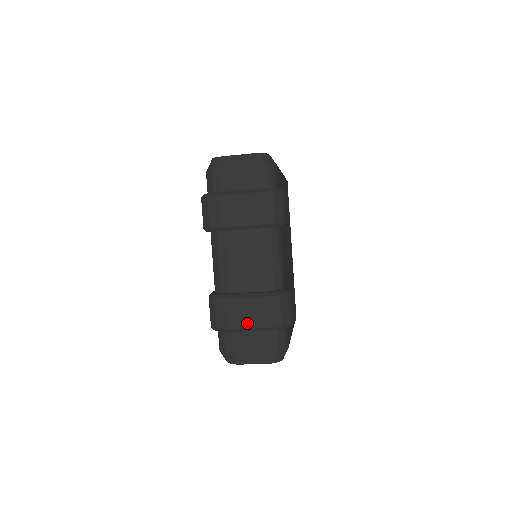
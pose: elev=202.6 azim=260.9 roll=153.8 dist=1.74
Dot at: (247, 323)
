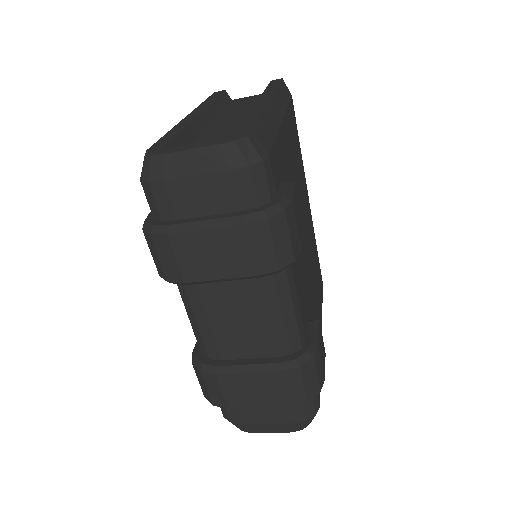
Dot at: (255, 401)
